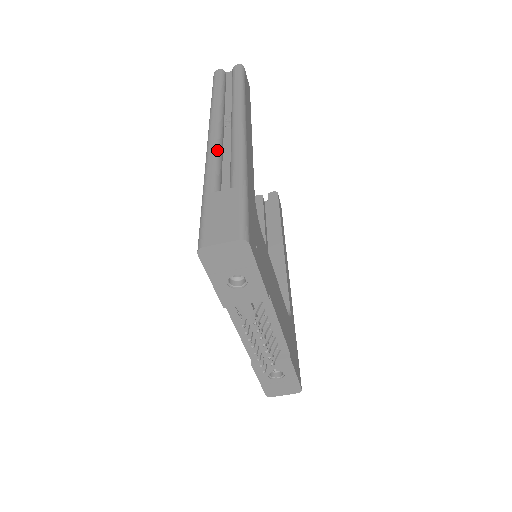
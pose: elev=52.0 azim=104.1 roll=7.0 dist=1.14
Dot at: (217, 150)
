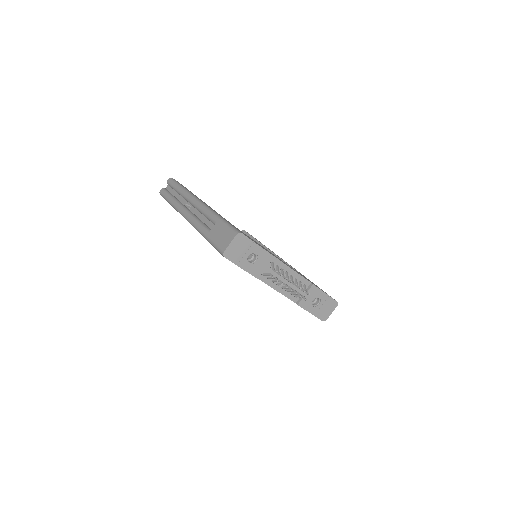
Dot at: (194, 218)
